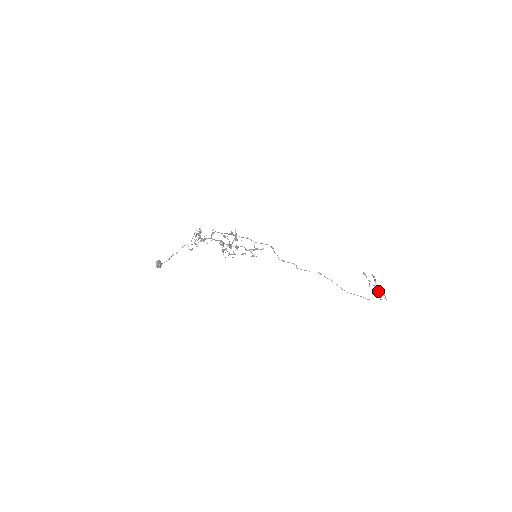
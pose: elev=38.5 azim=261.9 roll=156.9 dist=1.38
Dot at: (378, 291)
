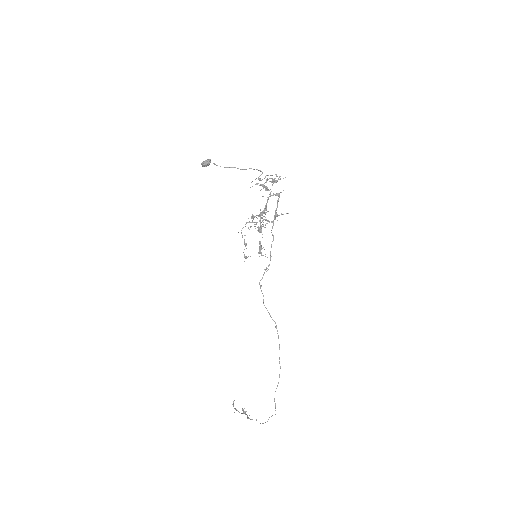
Dot at: occluded
